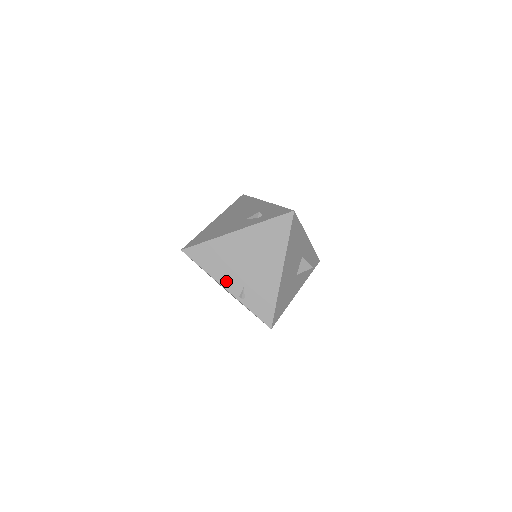
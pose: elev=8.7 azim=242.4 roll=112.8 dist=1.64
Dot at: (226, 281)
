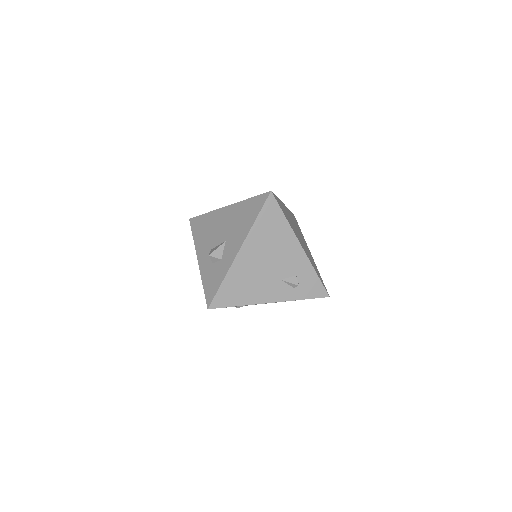
Dot at: occluded
